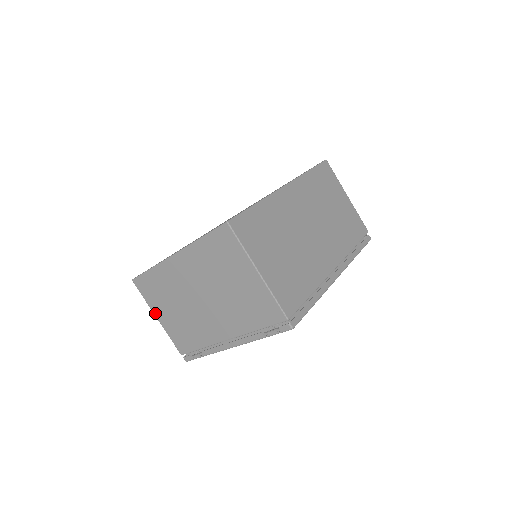
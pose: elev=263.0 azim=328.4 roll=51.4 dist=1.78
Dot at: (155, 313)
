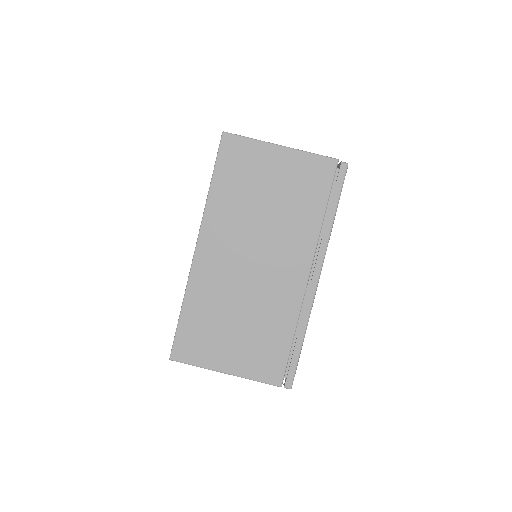
Dot at: occluded
